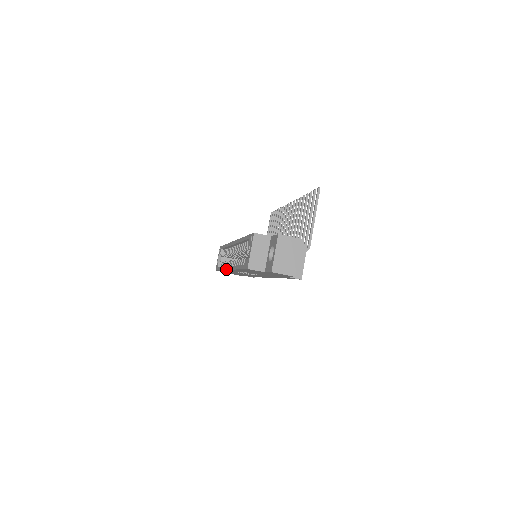
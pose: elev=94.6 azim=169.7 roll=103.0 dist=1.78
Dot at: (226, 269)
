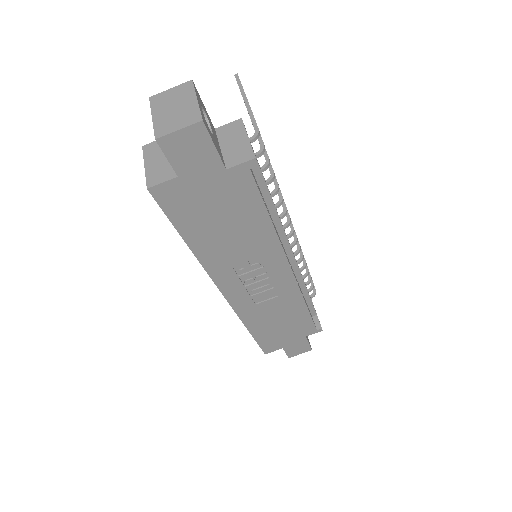
Dot at: occluded
